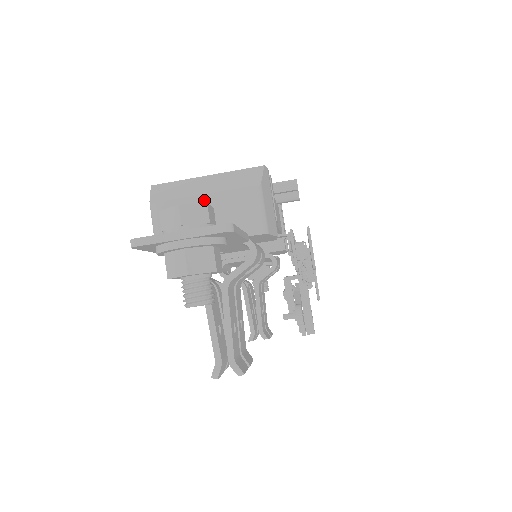
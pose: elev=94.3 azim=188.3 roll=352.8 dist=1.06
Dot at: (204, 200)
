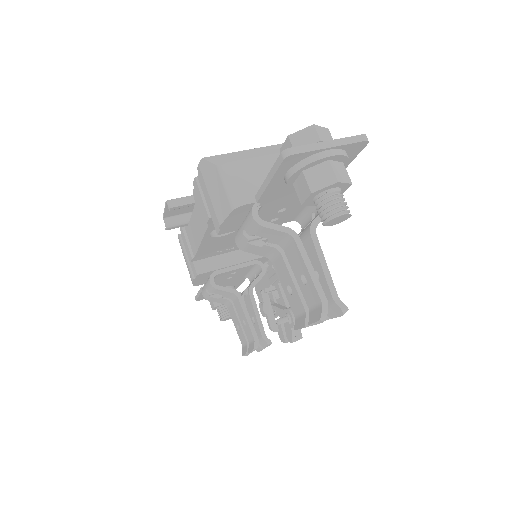
Dot at: (273, 159)
